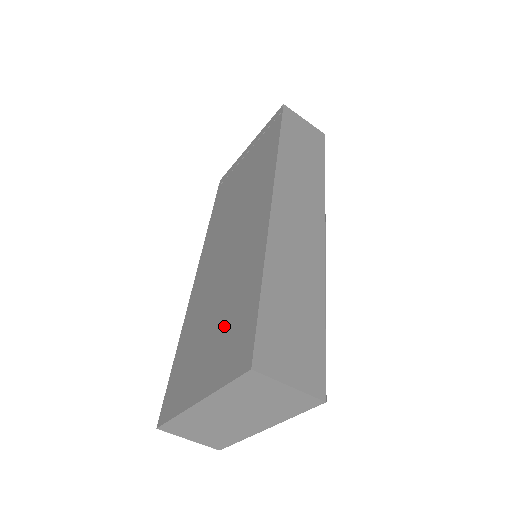
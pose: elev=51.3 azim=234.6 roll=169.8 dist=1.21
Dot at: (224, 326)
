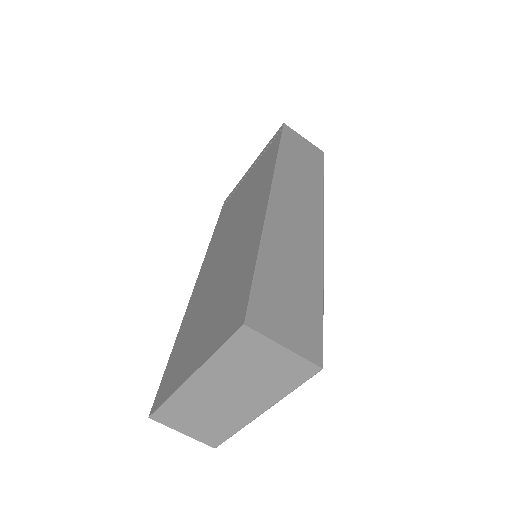
Dot at: (220, 304)
